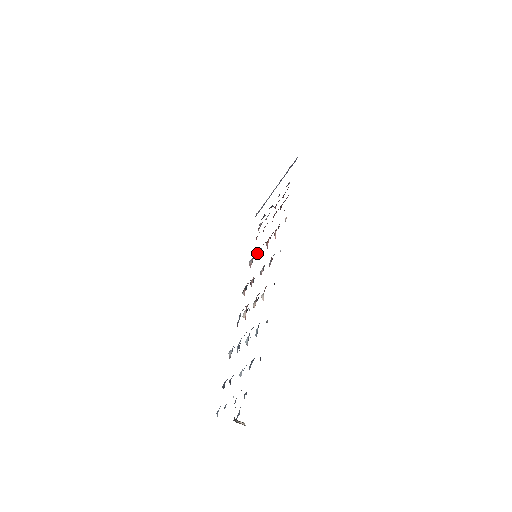
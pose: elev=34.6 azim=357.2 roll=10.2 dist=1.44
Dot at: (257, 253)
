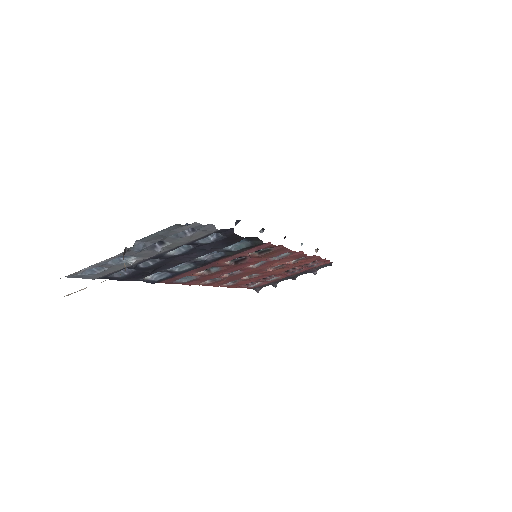
Dot at: occluded
